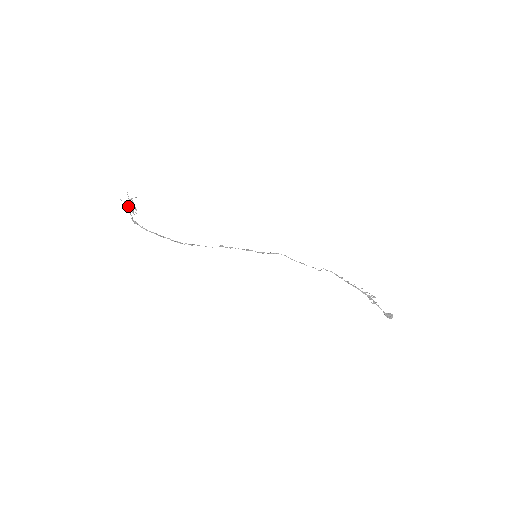
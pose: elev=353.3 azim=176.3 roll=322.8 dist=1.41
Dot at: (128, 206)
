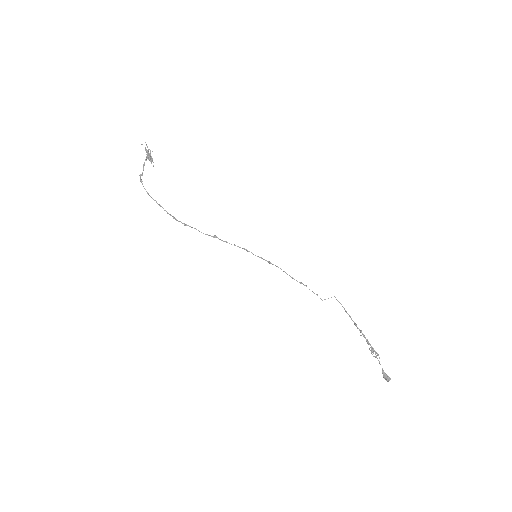
Dot at: occluded
